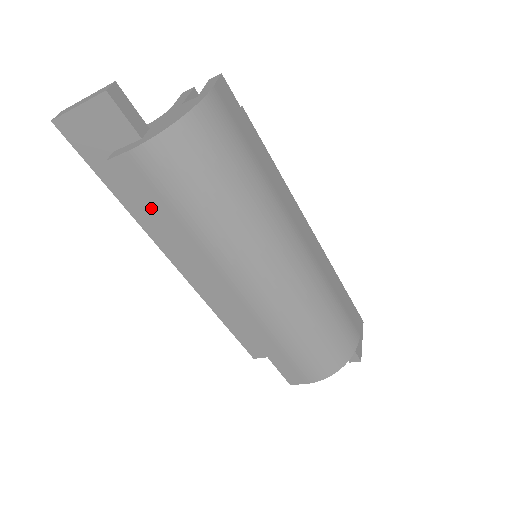
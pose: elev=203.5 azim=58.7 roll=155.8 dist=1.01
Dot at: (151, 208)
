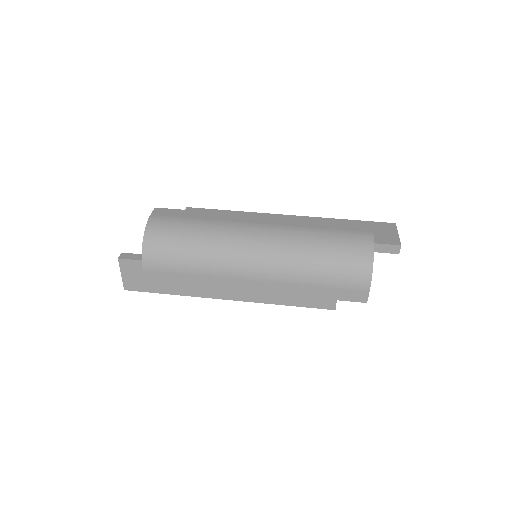
Dot at: (177, 283)
